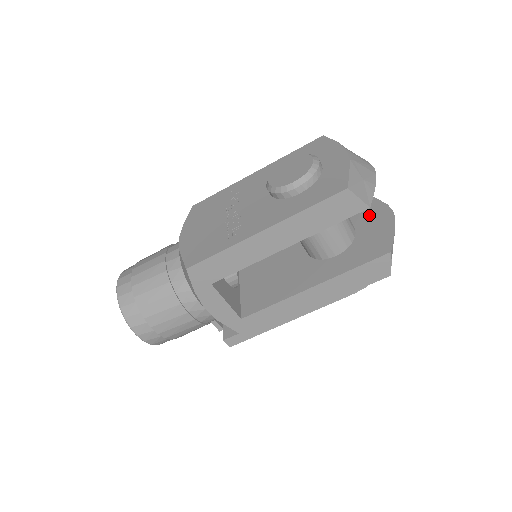
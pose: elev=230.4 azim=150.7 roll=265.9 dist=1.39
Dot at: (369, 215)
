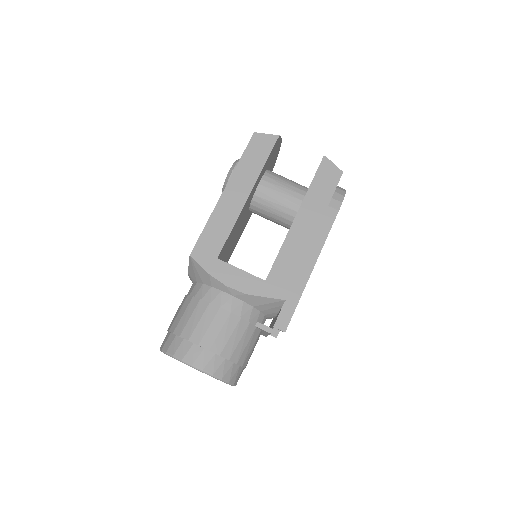
Dot at: occluded
